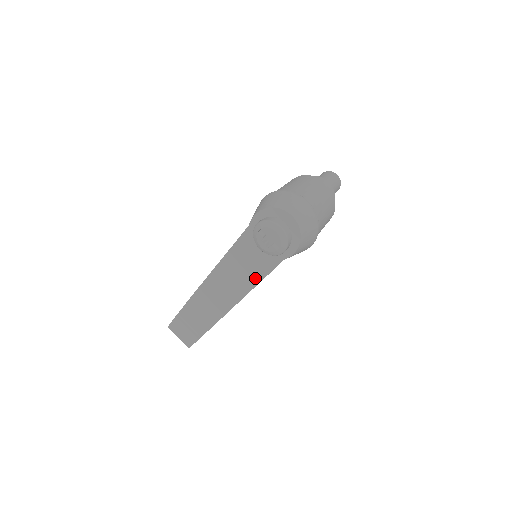
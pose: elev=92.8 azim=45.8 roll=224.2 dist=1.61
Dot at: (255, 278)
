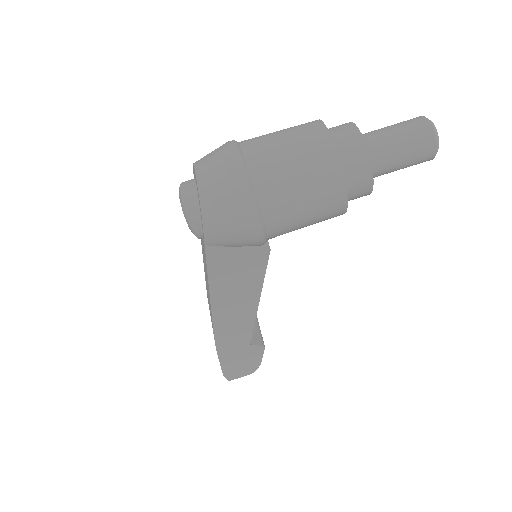
Dot at: (207, 277)
